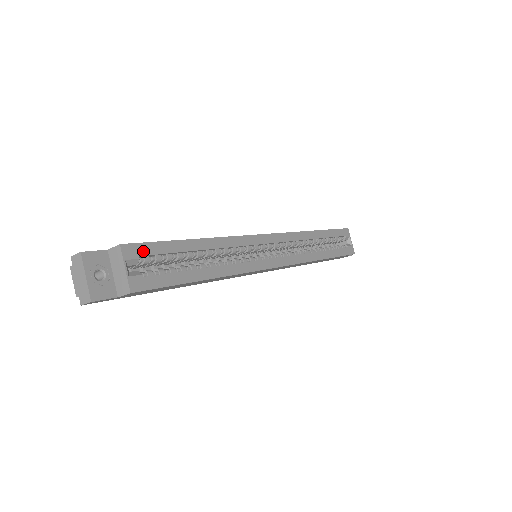
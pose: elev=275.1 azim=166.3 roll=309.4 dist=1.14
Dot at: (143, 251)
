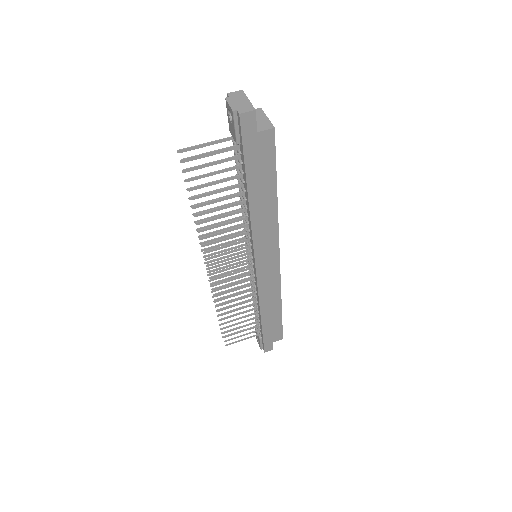
Dot at: occluded
